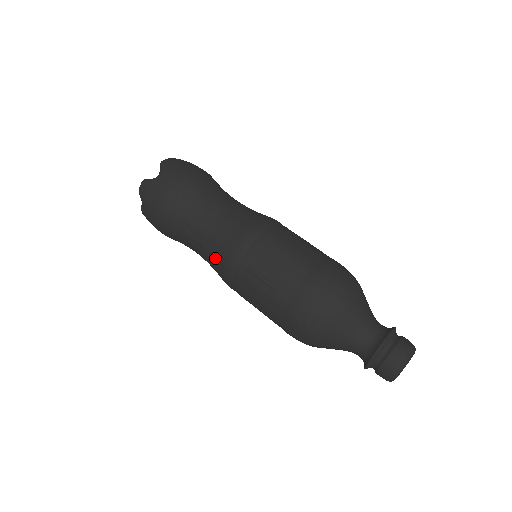
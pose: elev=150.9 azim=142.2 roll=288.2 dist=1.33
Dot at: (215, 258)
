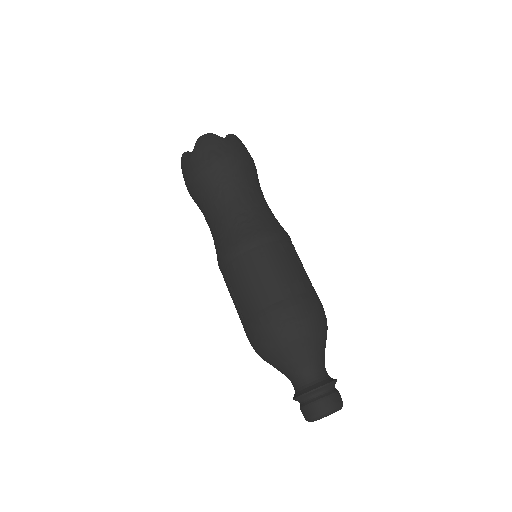
Dot at: occluded
